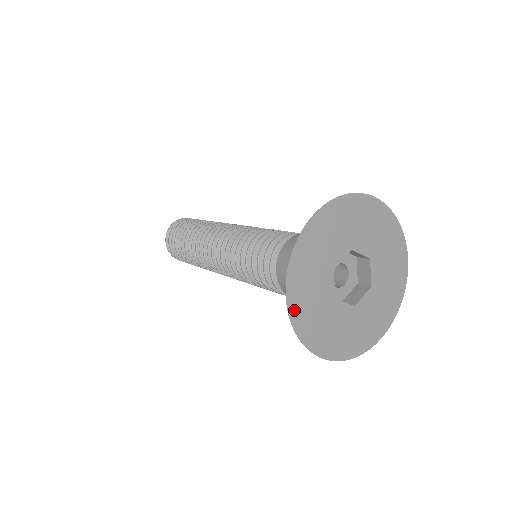
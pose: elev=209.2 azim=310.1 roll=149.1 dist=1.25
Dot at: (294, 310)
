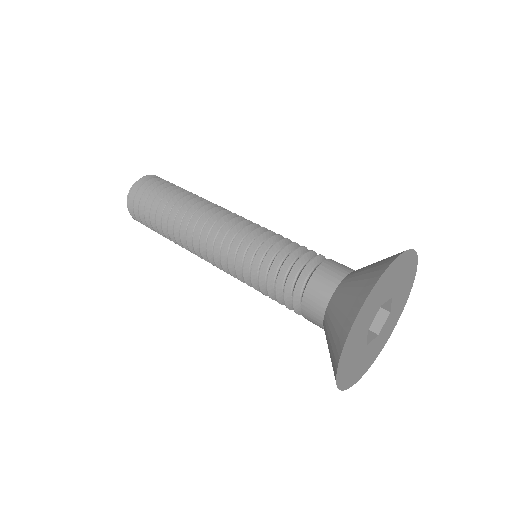
Dot at: (356, 323)
